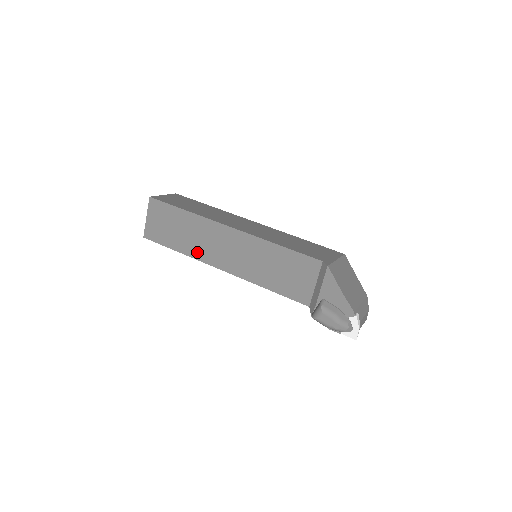
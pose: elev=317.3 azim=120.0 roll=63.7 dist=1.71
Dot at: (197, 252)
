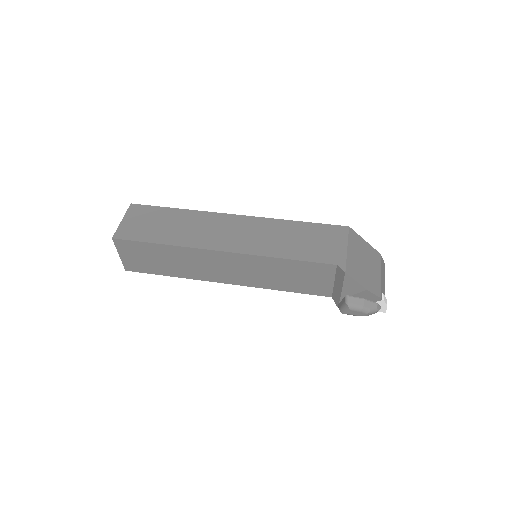
Dot at: (193, 274)
